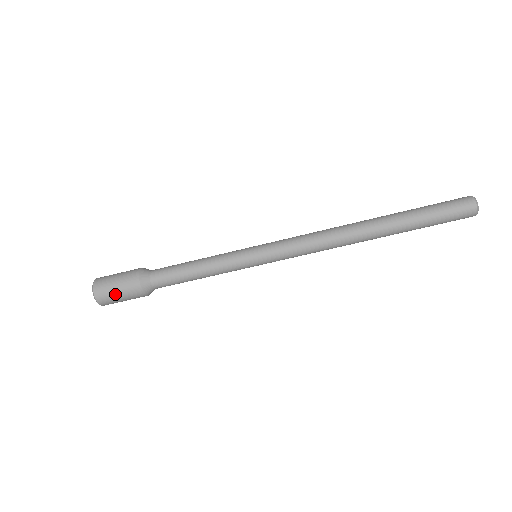
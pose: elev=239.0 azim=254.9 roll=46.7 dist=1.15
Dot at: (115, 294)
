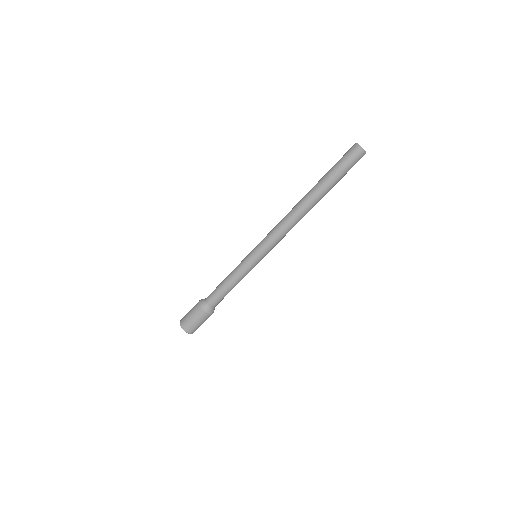
Dot at: (189, 318)
